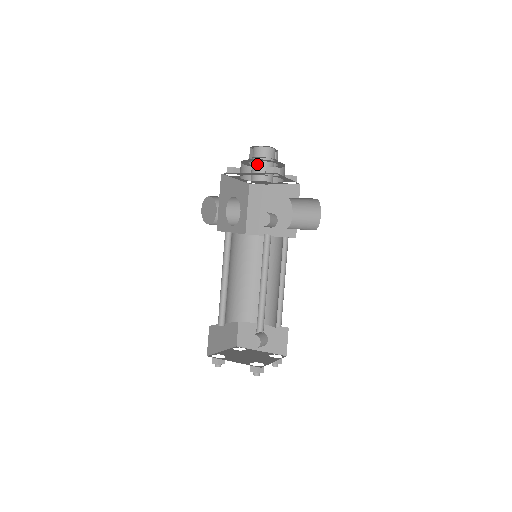
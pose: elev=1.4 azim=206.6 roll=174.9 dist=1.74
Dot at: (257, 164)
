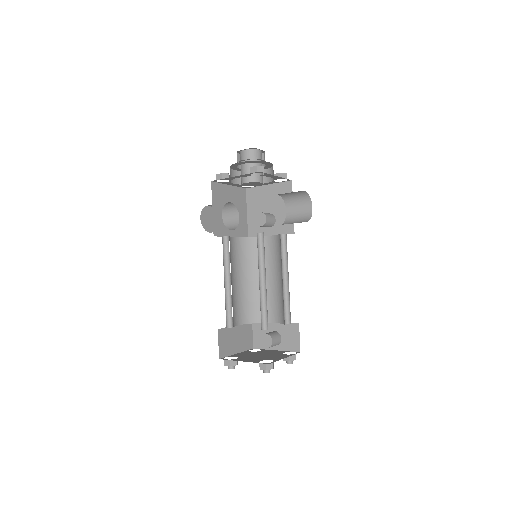
Dot at: (244, 167)
